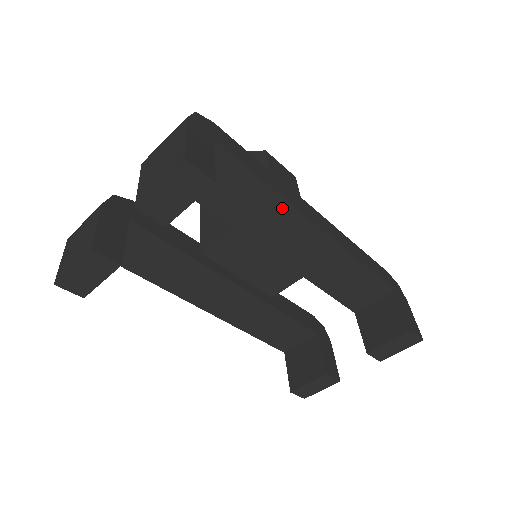
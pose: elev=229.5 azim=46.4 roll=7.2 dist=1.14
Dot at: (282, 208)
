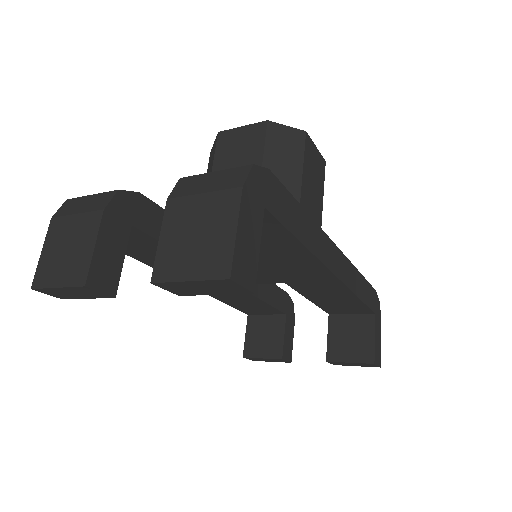
Dot at: (306, 258)
